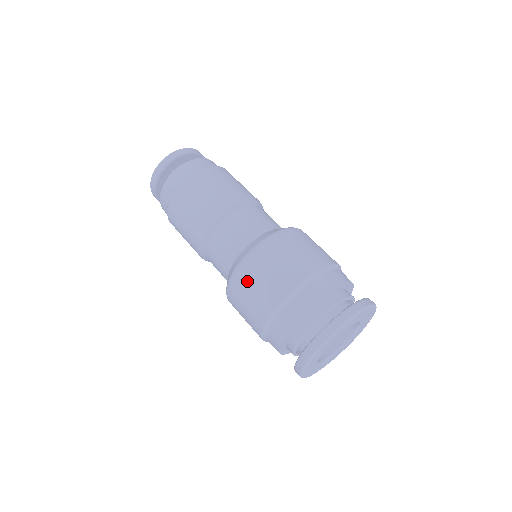
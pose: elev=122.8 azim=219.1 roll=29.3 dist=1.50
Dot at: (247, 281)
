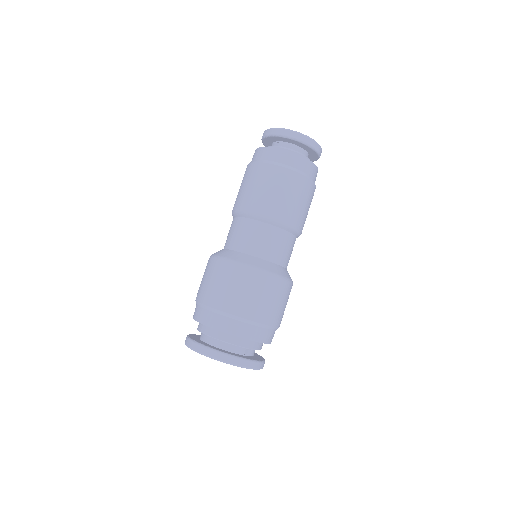
Dot at: (223, 274)
